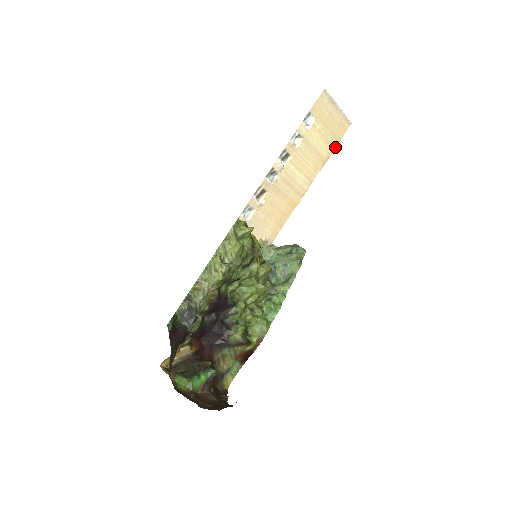
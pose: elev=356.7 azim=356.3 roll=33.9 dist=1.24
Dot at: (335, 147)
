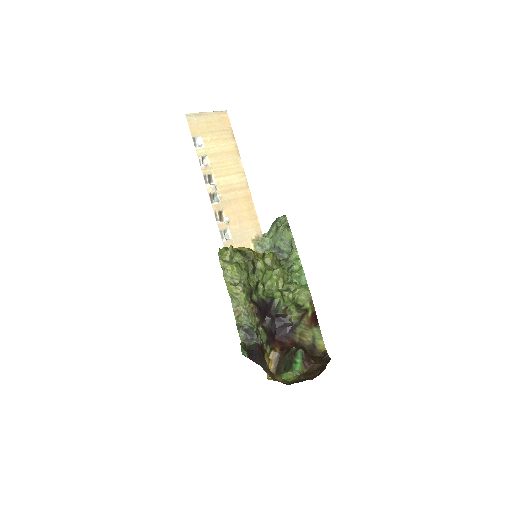
Dot at: (233, 136)
